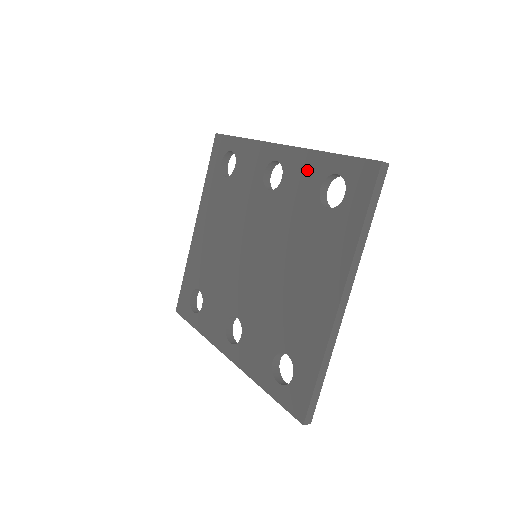
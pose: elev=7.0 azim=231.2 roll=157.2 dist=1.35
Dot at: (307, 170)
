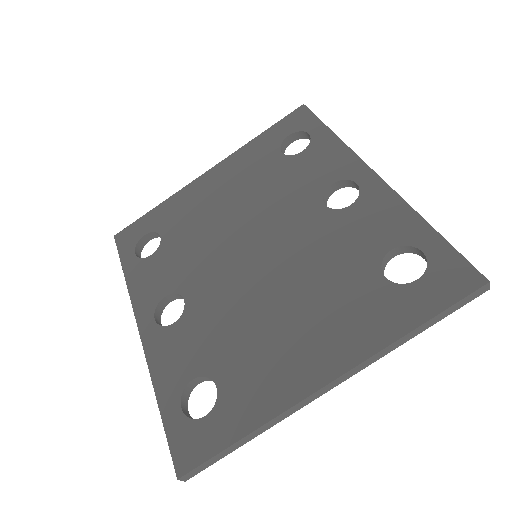
Dot at: (388, 220)
